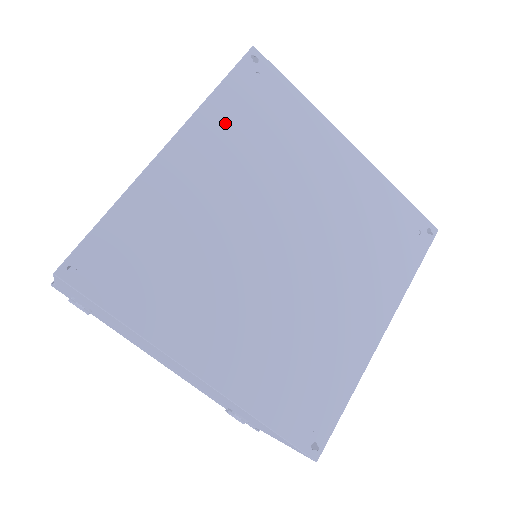
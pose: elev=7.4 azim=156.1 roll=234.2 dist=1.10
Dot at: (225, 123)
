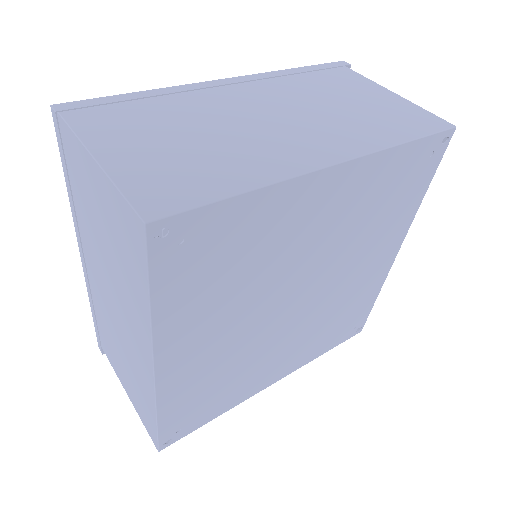
Dot at: (186, 309)
